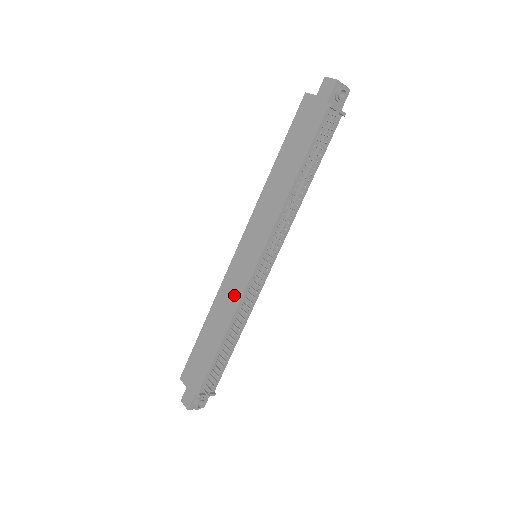
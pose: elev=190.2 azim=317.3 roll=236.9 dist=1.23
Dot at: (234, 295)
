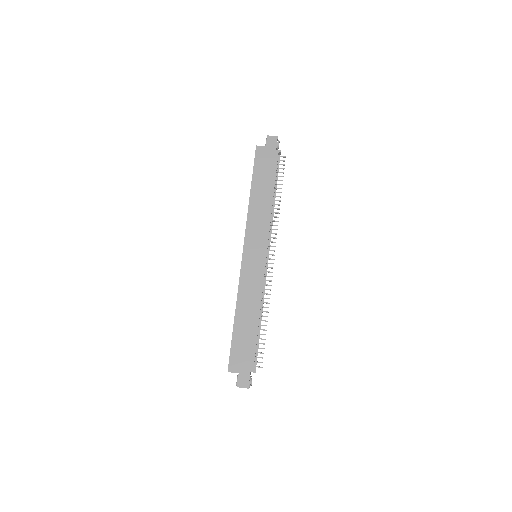
Dot at: (255, 286)
